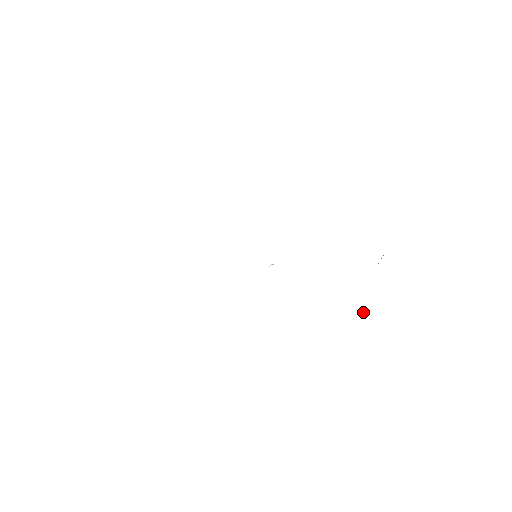
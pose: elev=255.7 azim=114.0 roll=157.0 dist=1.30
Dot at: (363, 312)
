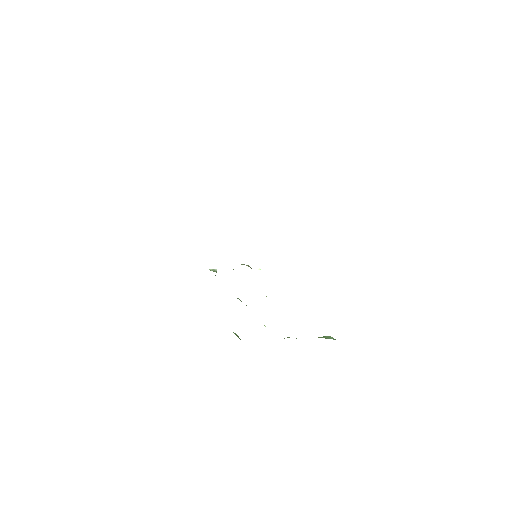
Dot at: occluded
